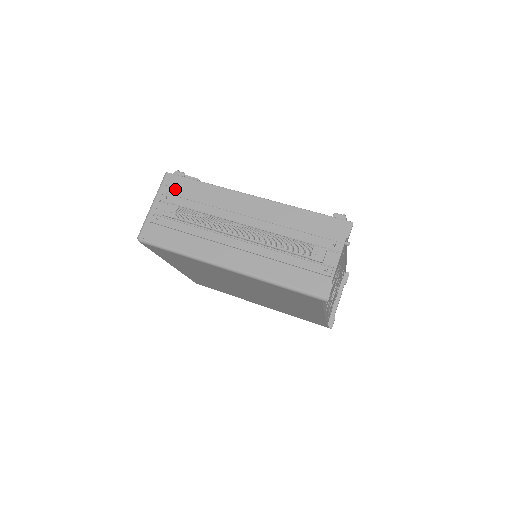
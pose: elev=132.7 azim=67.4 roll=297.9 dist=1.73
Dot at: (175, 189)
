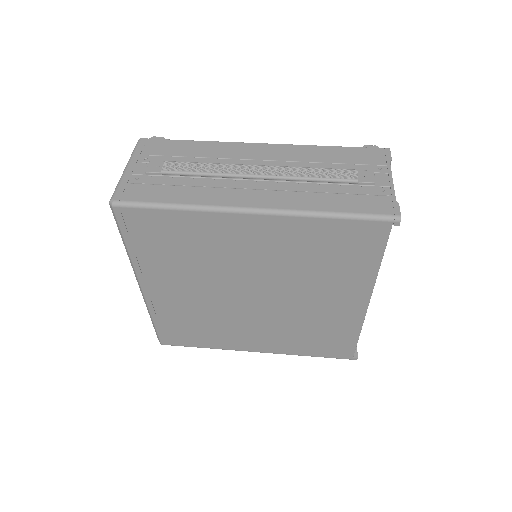
Dot at: (156, 150)
